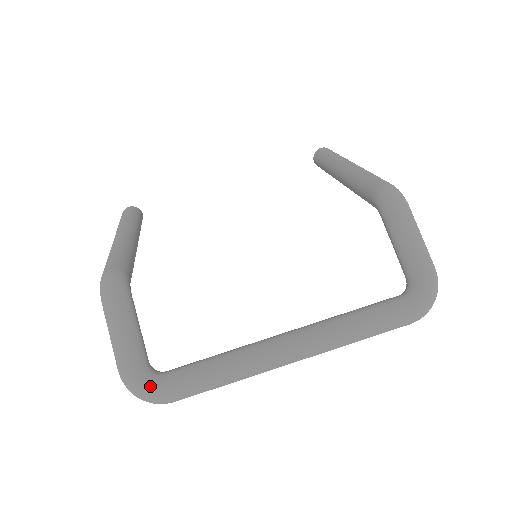
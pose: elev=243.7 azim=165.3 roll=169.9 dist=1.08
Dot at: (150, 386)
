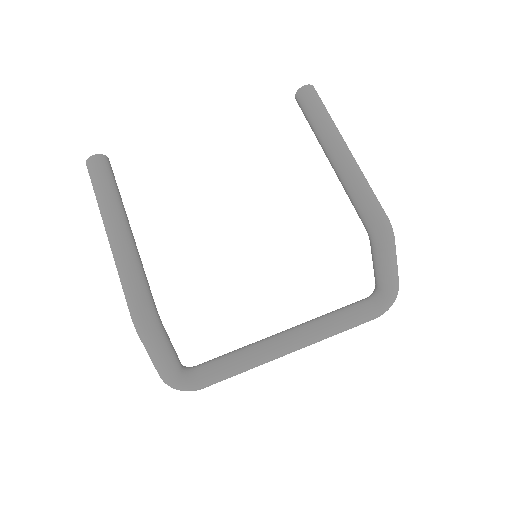
Dot at: (189, 386)
